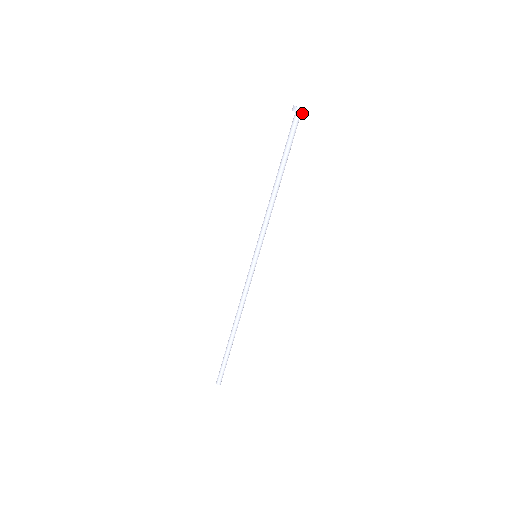
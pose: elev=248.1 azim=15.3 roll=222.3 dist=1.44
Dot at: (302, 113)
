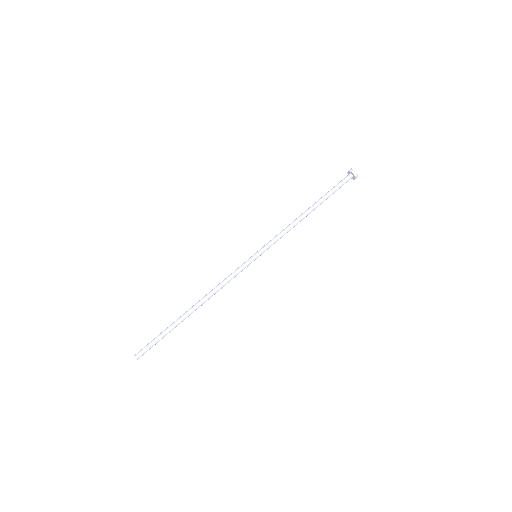
Dot at: (354, 174)
